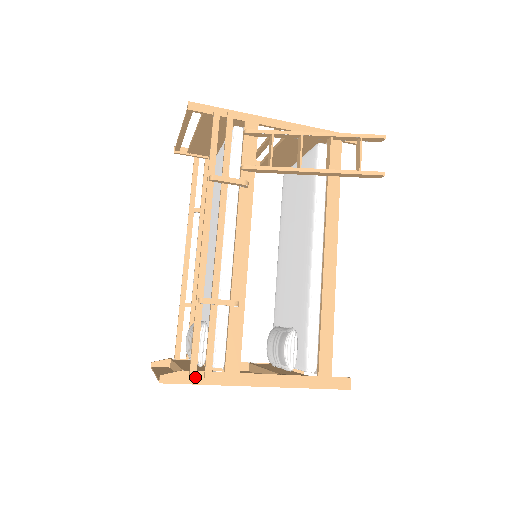
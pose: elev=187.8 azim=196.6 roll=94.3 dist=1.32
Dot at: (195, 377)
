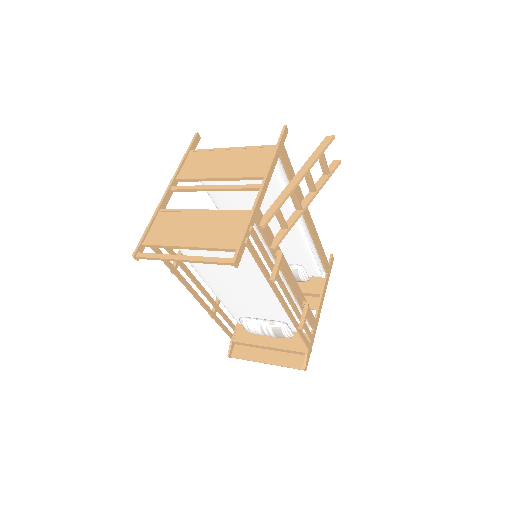
Dot at: occluded
